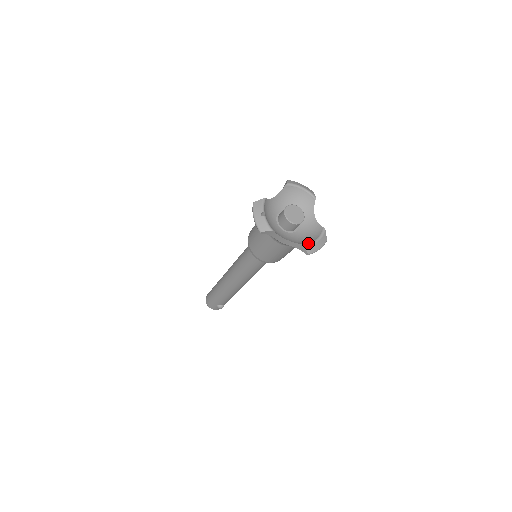
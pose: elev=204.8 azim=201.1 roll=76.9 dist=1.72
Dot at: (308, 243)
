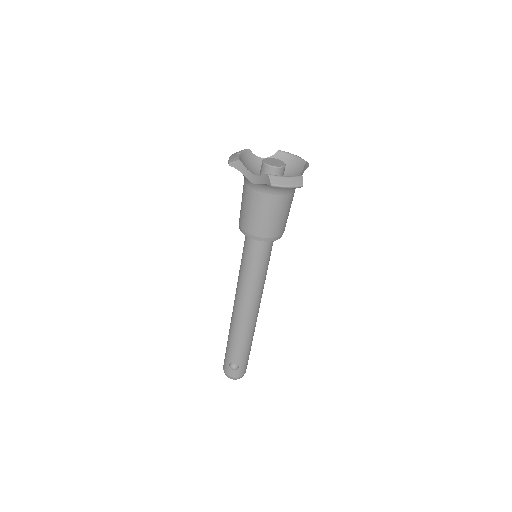
Dot at: (274, 175)
